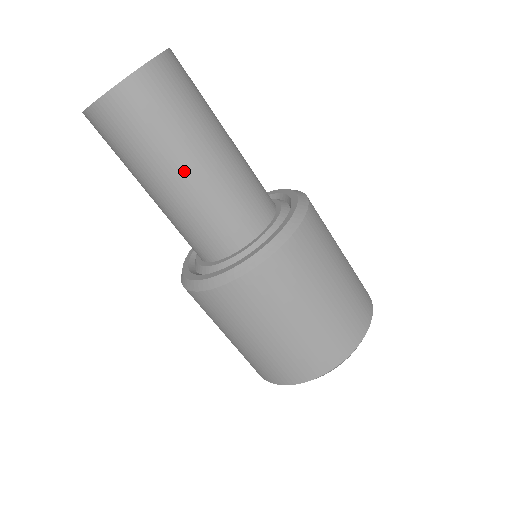
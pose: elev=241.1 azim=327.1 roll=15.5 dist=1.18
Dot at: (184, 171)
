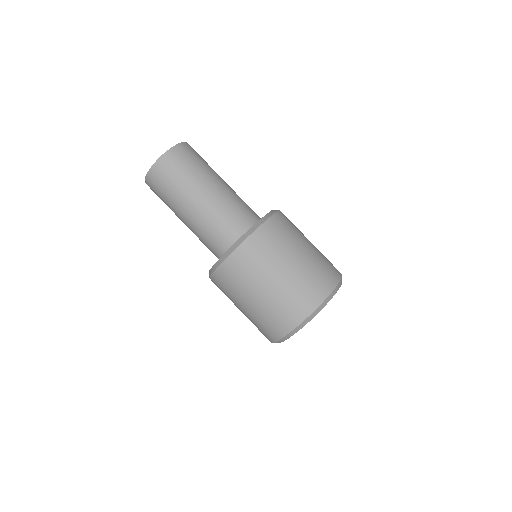
Dot at: (216, 182)
